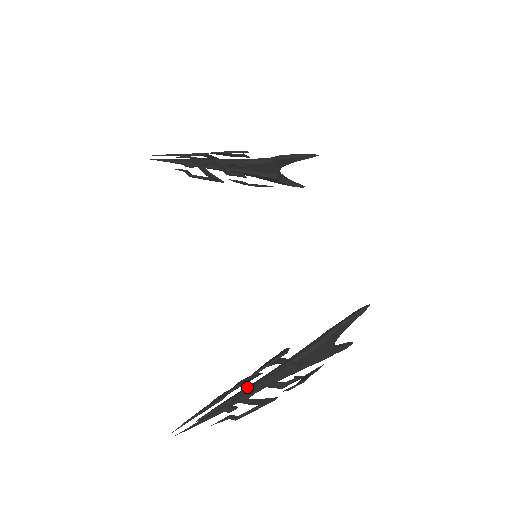
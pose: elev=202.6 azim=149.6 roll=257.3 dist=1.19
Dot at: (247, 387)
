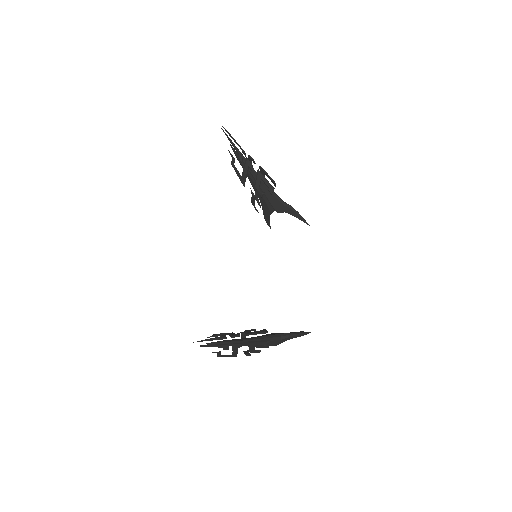
Dot at: (238, 340)
